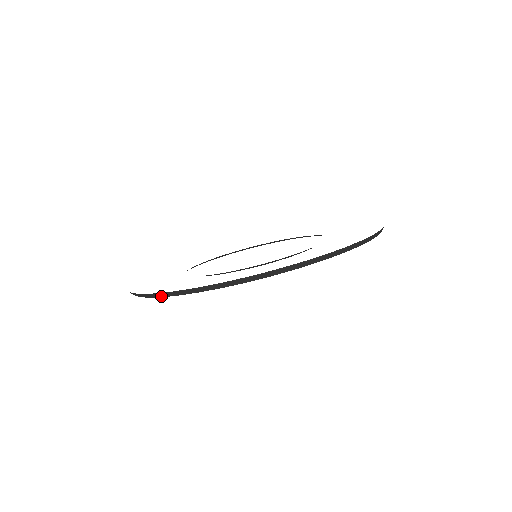
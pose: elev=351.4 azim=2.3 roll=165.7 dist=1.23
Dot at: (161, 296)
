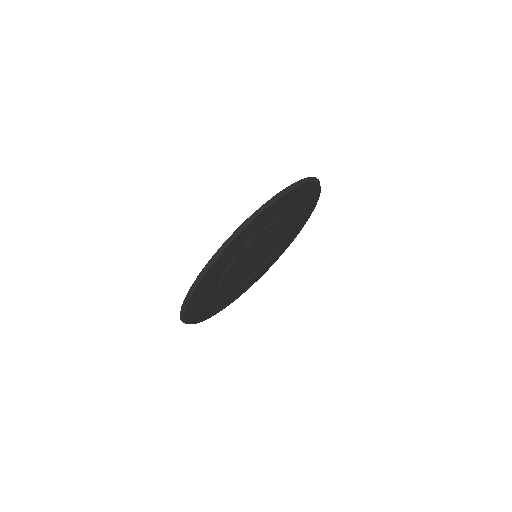
Dot at: (213, 261)
